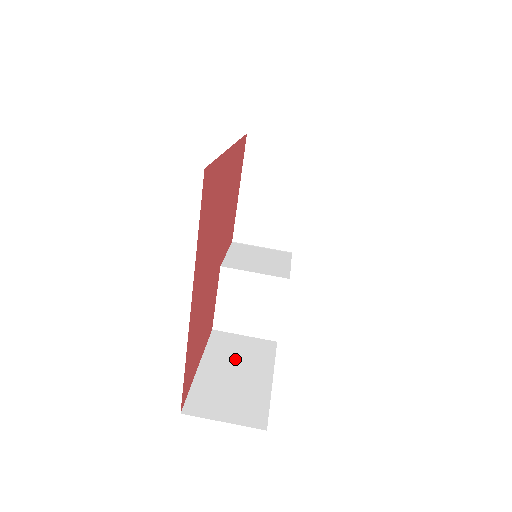
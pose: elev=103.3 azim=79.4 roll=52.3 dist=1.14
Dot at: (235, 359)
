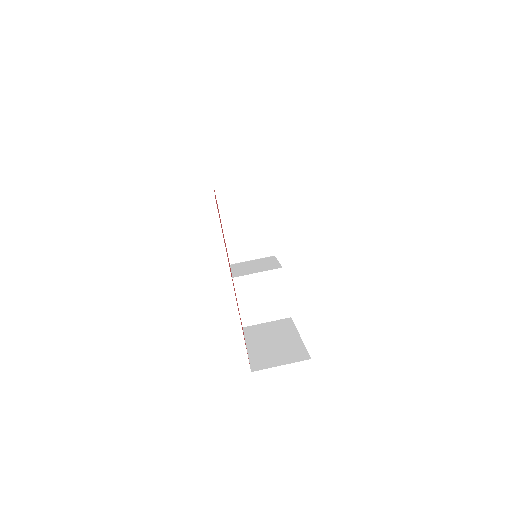
Dot at: (268, 335)
